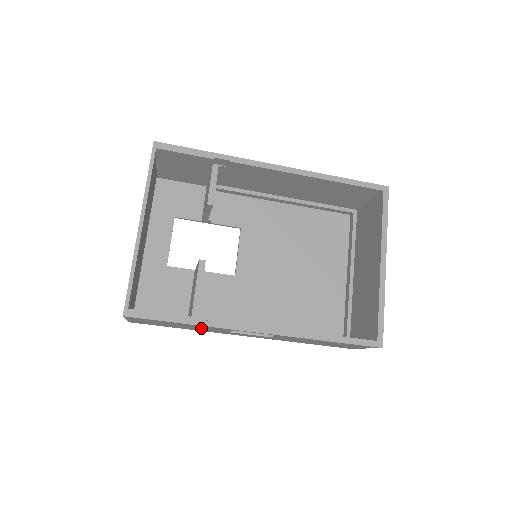
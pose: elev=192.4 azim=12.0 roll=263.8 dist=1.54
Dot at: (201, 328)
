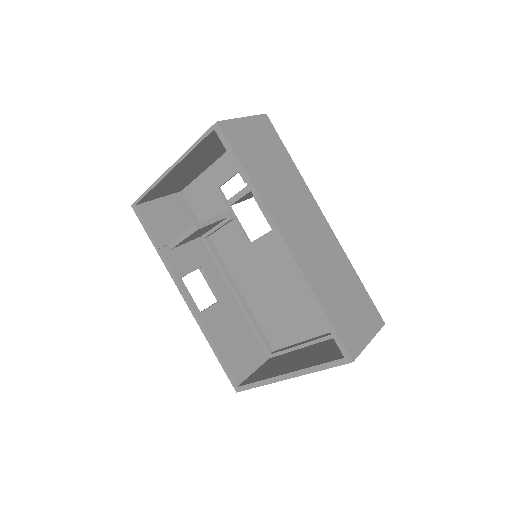
Dot at: occluded
